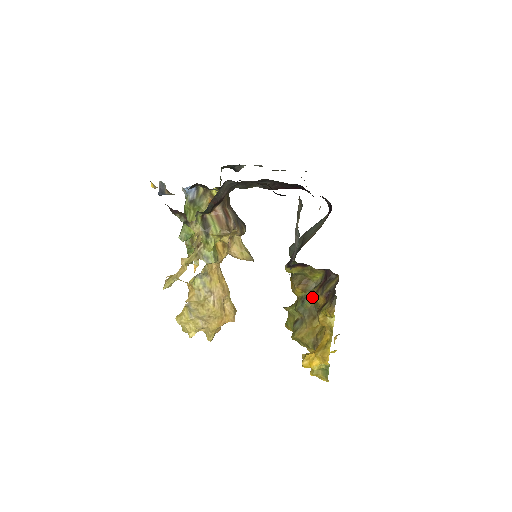
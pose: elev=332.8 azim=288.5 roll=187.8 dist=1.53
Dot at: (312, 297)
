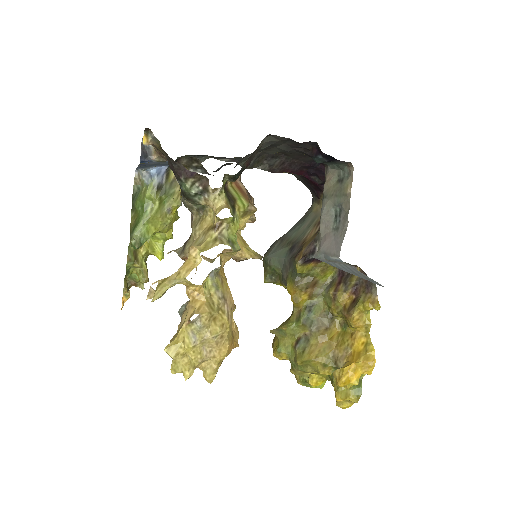
Dot at: (321, 303)
